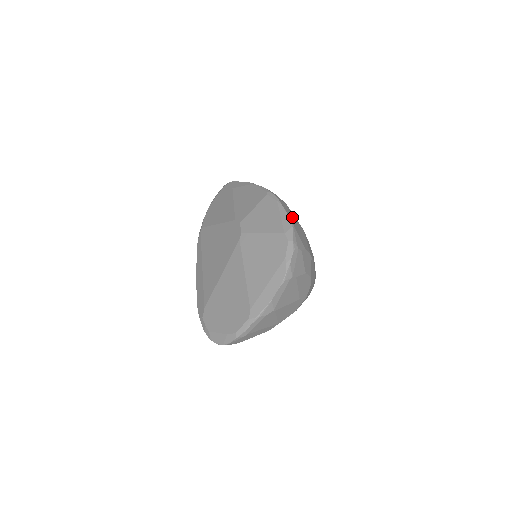
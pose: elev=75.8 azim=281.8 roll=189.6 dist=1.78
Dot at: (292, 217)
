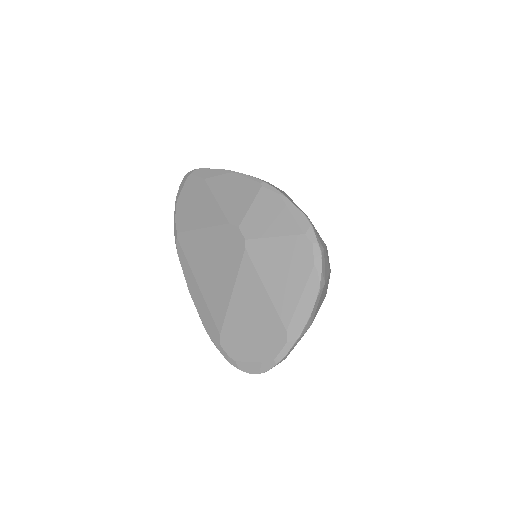
Dot at: occluded
